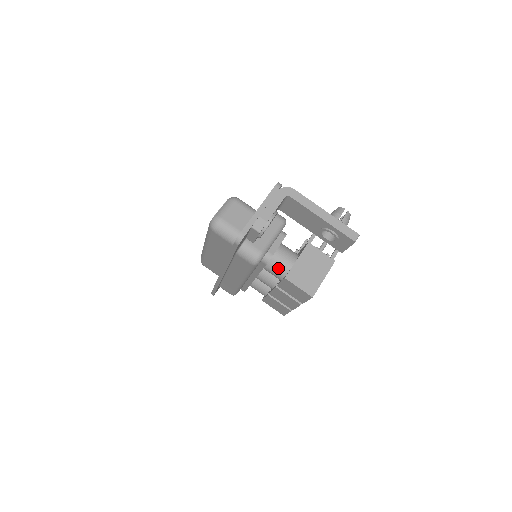
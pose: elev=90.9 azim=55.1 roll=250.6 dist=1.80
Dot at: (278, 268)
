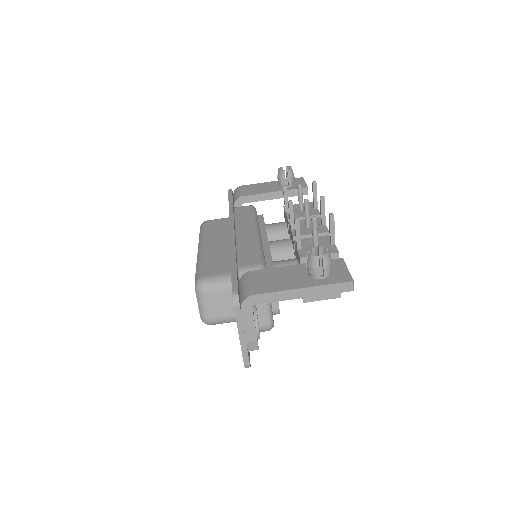
Dot at: occluded
